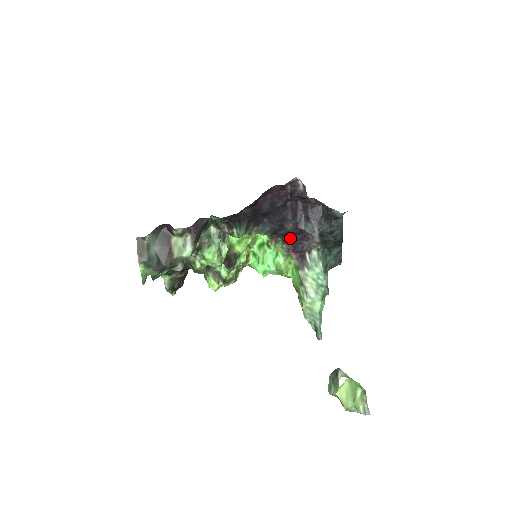
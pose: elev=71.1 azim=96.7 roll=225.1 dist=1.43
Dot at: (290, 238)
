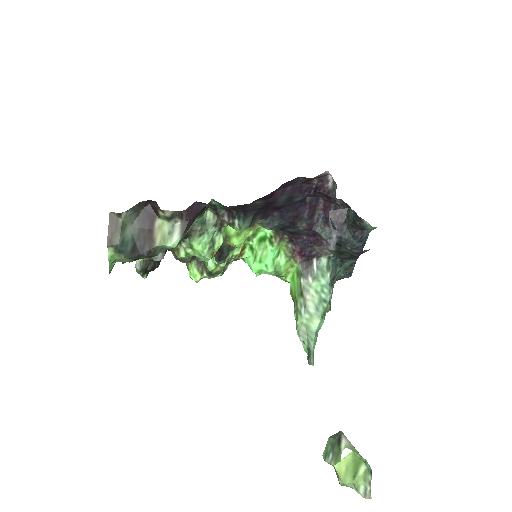
Dot at: (299, 238)
